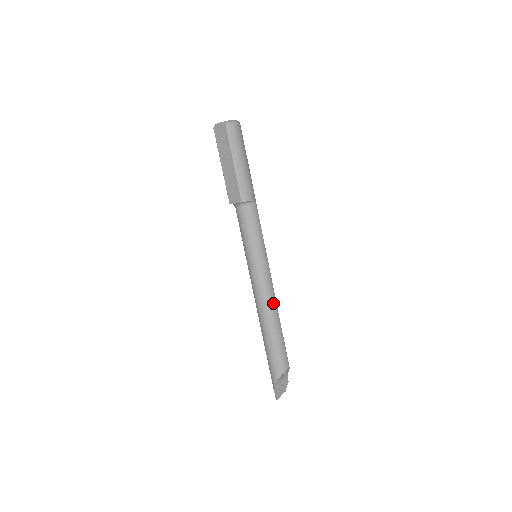
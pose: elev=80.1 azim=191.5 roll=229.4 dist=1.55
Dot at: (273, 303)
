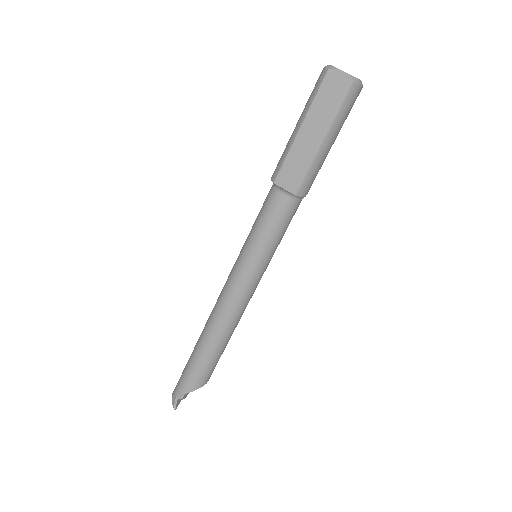
Dot at: (240, 316)
